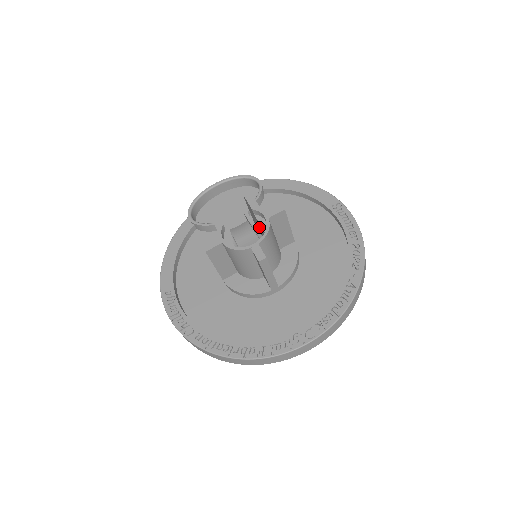
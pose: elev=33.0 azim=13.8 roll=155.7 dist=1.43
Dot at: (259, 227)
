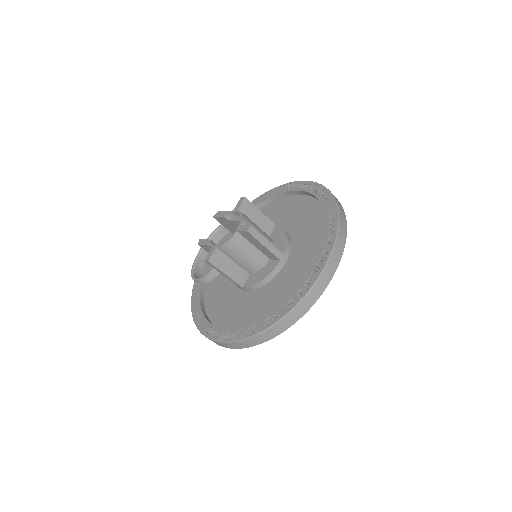
Dot at: occluded
